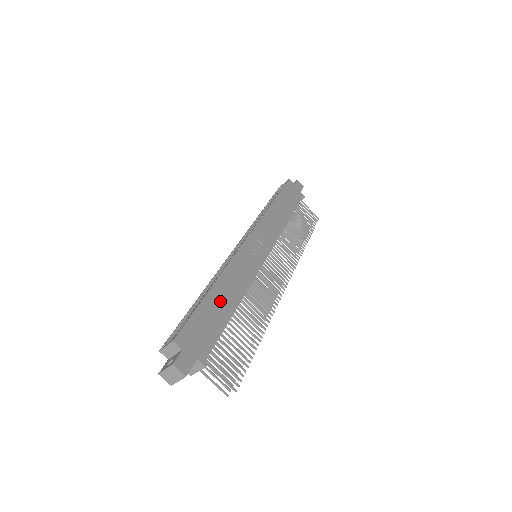
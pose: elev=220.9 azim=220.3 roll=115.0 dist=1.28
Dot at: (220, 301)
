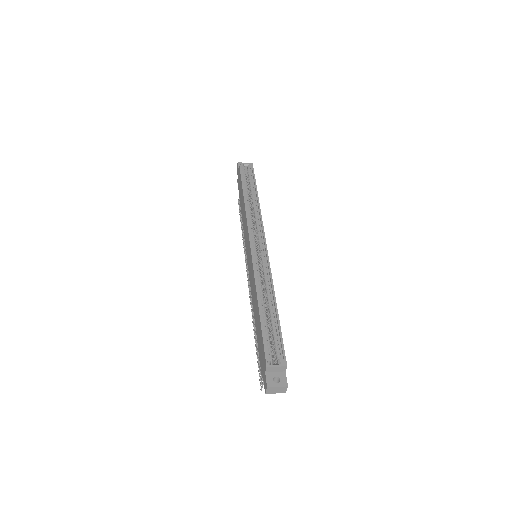
Dot at: occluded
